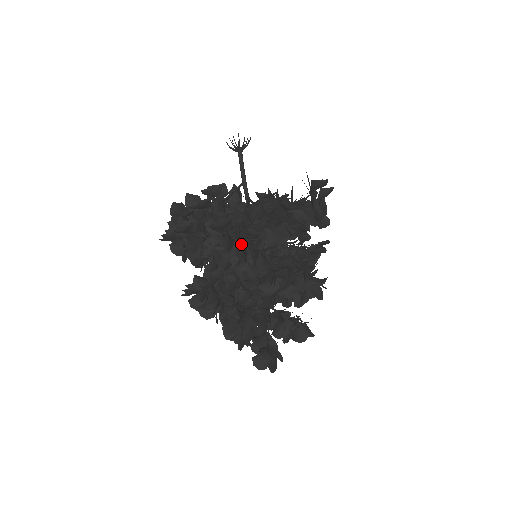
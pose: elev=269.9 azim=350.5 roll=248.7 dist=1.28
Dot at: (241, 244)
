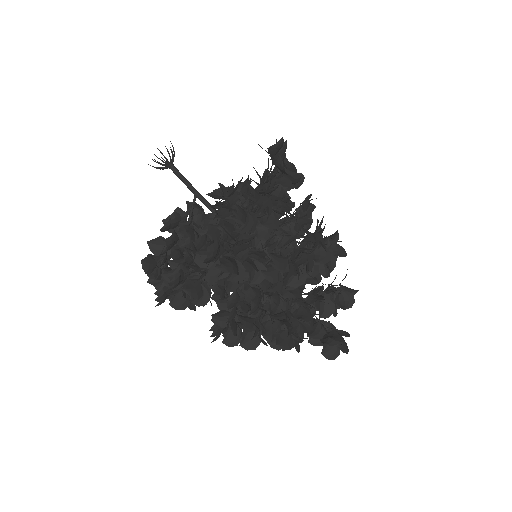
Dot at: (243, 258)
